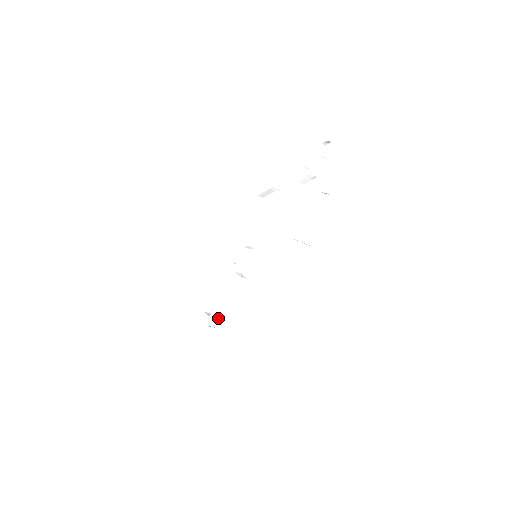
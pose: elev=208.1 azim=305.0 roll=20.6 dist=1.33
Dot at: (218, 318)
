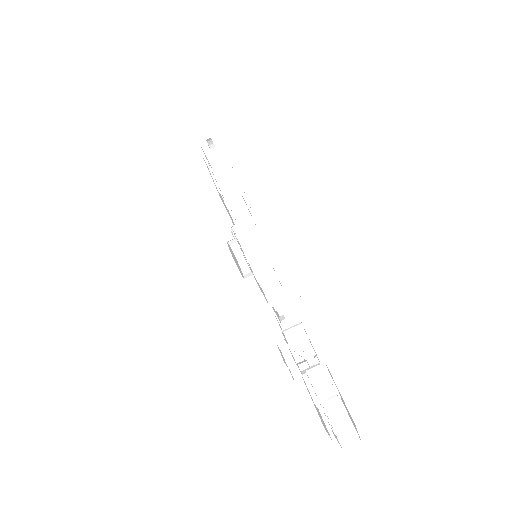
Dot at: (295, 341)
